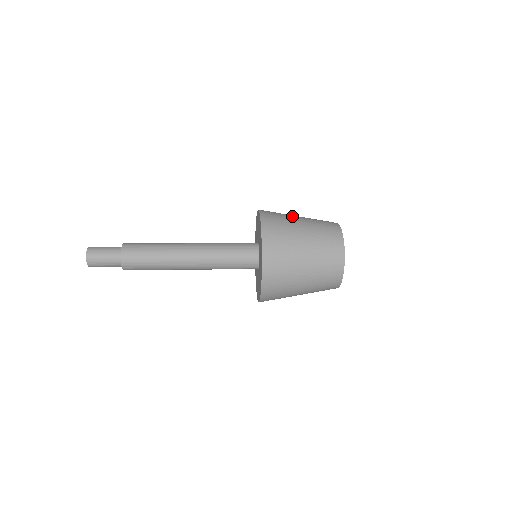
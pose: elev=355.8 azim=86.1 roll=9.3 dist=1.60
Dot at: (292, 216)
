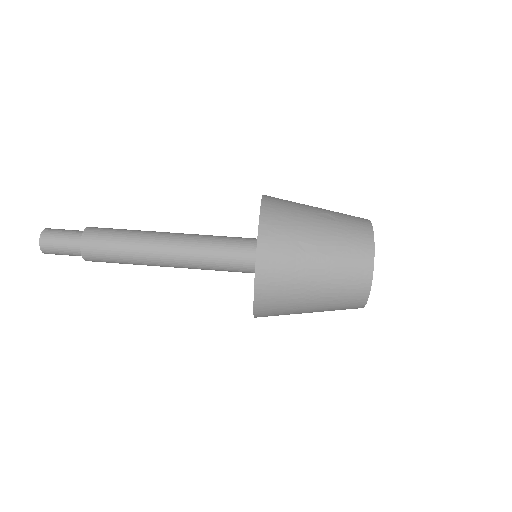
Dot at: (306, 237)
